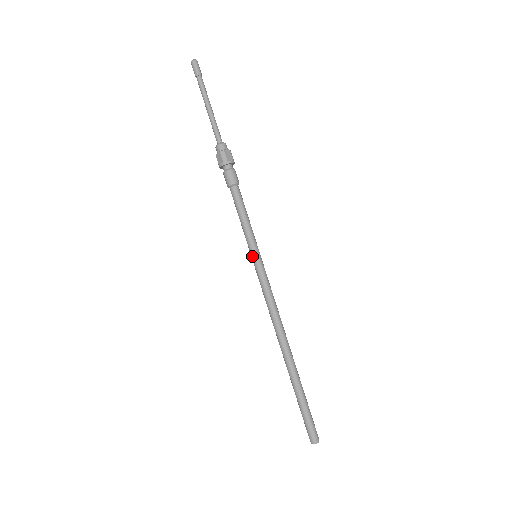
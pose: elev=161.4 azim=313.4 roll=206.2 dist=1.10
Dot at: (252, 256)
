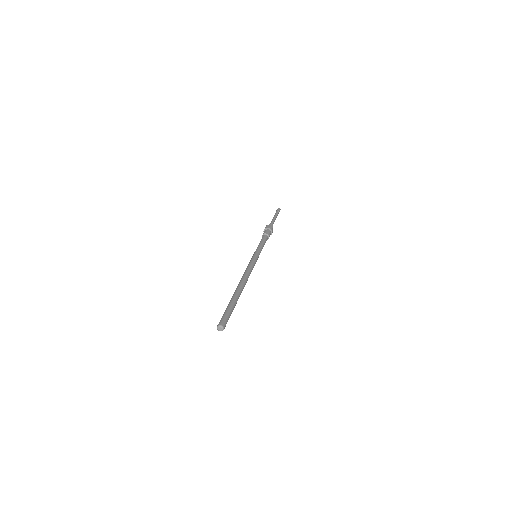
Dot at: occluded
